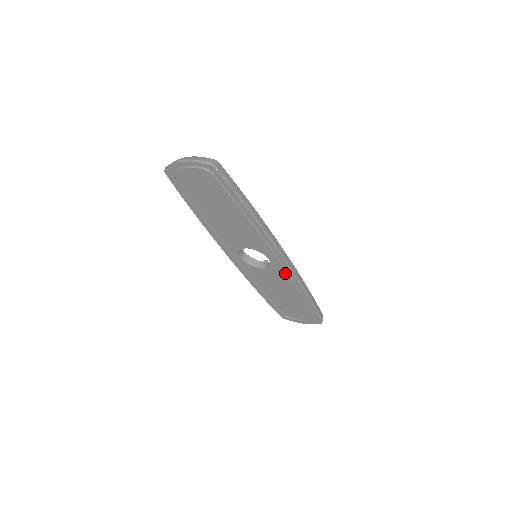
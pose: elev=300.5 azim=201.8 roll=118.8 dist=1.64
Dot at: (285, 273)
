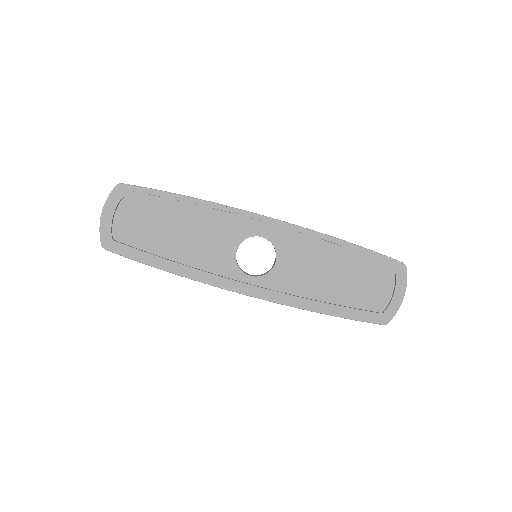
Dot at: (288, 232)
